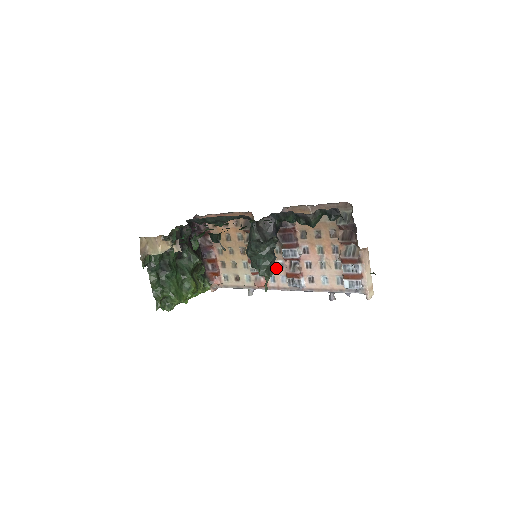
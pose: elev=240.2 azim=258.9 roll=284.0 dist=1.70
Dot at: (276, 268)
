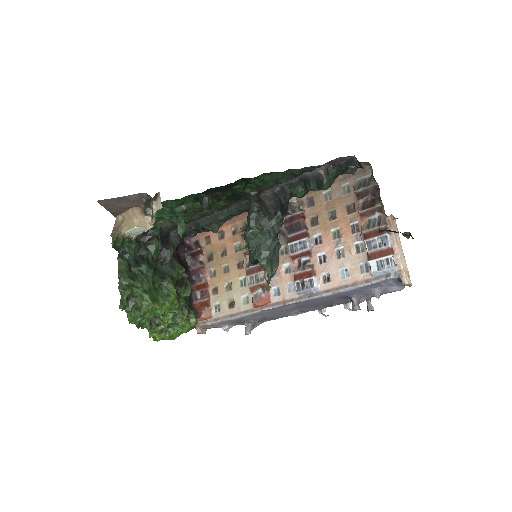
Dot at: (281, 275)
